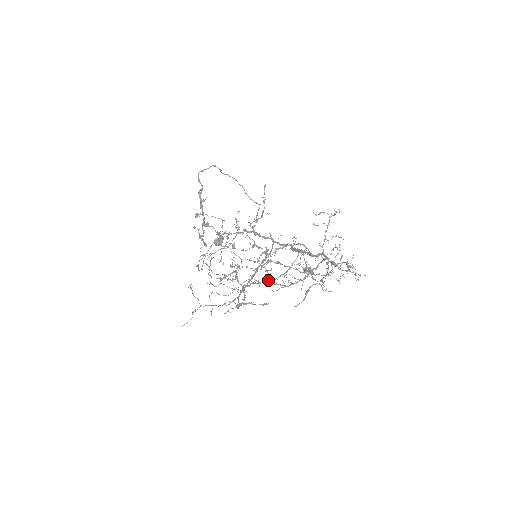
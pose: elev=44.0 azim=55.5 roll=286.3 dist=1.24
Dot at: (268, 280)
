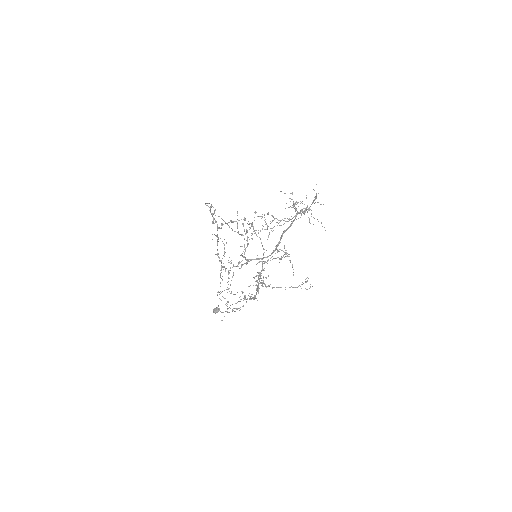
Dot at: (275, 218)
